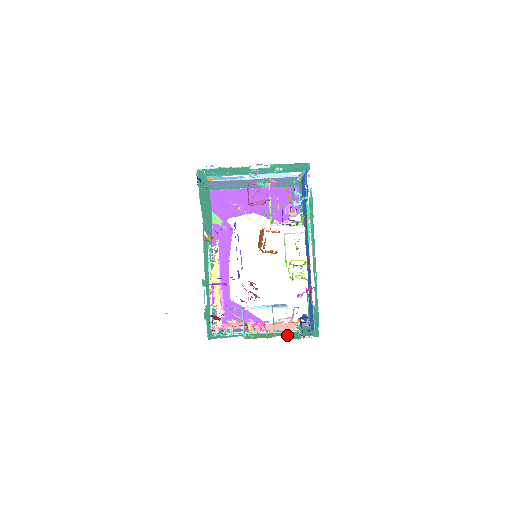
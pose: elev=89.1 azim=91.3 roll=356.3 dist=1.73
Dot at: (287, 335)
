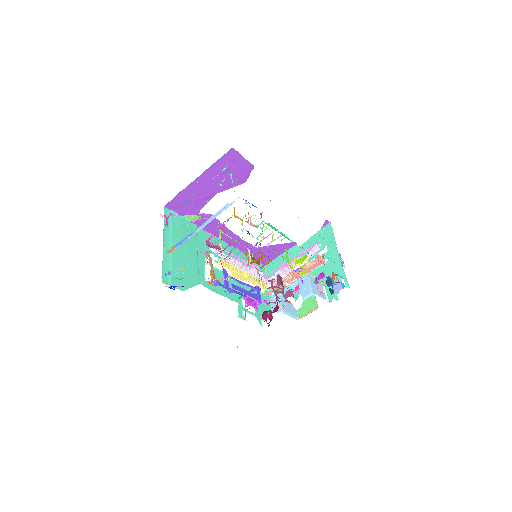
Dot at: (323, 282)
